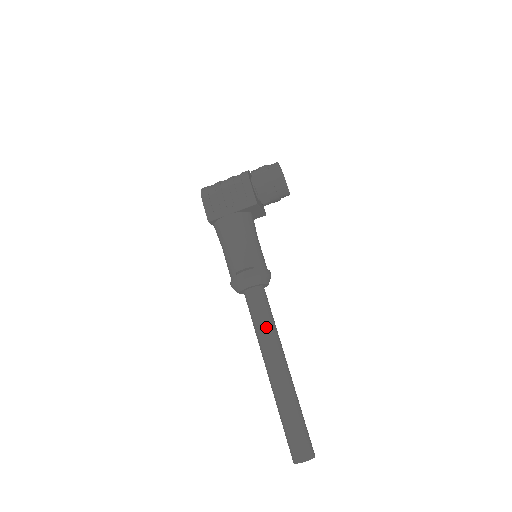
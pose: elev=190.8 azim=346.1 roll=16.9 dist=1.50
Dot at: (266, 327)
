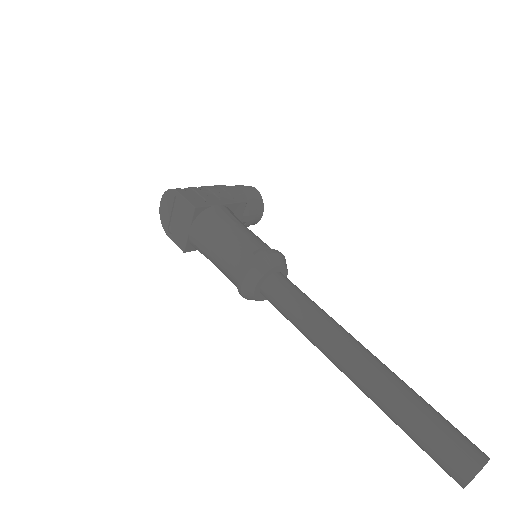
Dot at: (319, 308)
